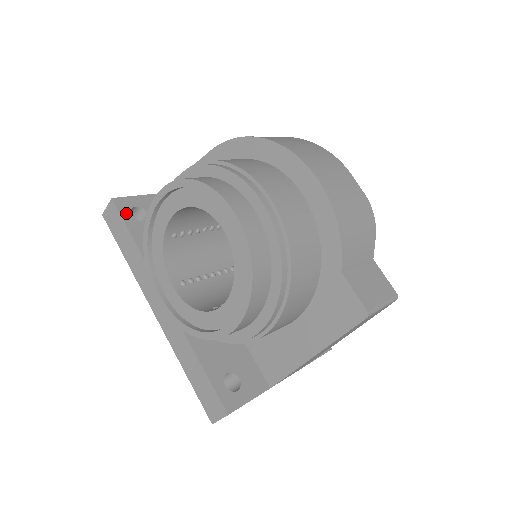
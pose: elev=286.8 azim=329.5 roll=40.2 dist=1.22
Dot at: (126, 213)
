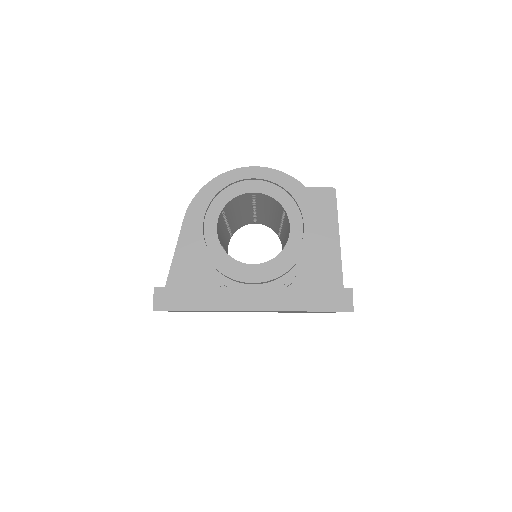
Dot at: (171, 287)
